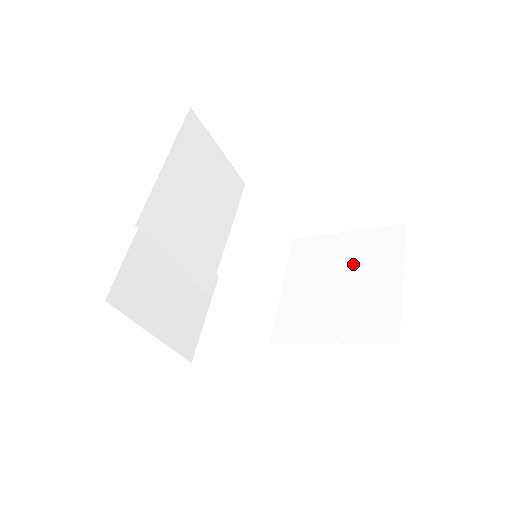
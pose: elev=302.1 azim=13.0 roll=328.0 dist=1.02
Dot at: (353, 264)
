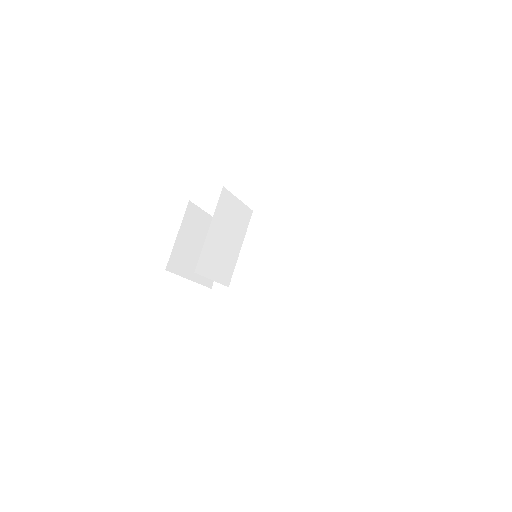
Dot at: (313, 262)
